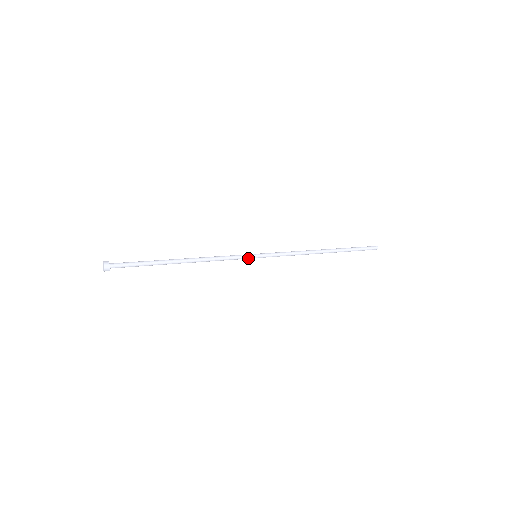
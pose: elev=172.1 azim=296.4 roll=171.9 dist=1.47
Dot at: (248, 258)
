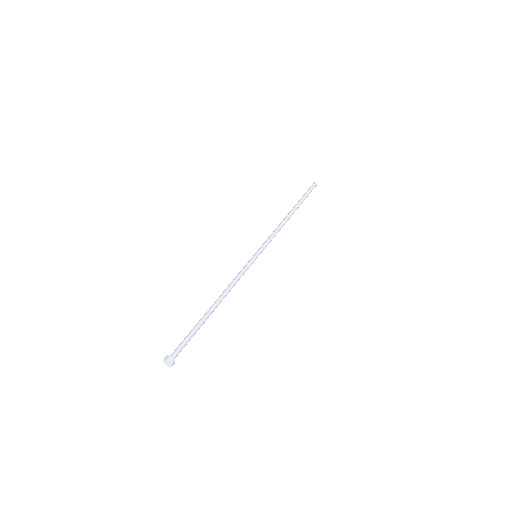
Dot at: (251, 263)
